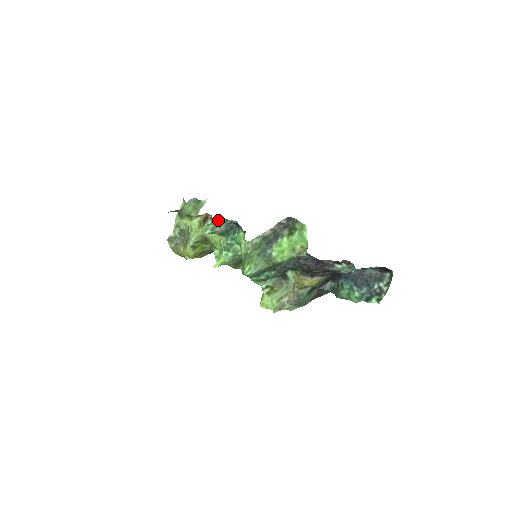
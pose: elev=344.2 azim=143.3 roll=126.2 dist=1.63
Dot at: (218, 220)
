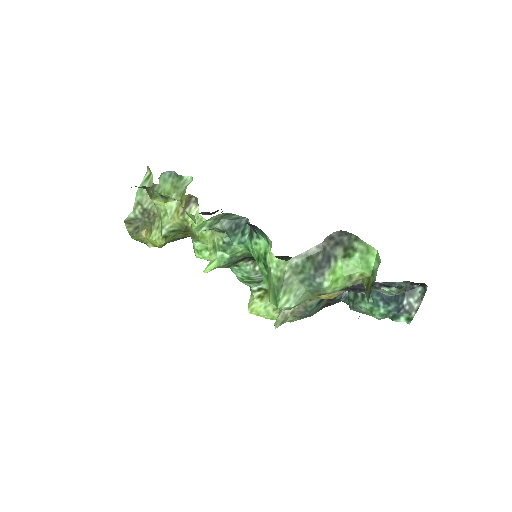
Dot at: (220, 214)
